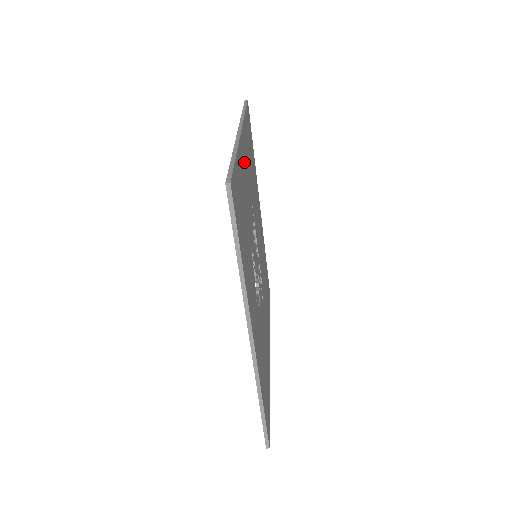
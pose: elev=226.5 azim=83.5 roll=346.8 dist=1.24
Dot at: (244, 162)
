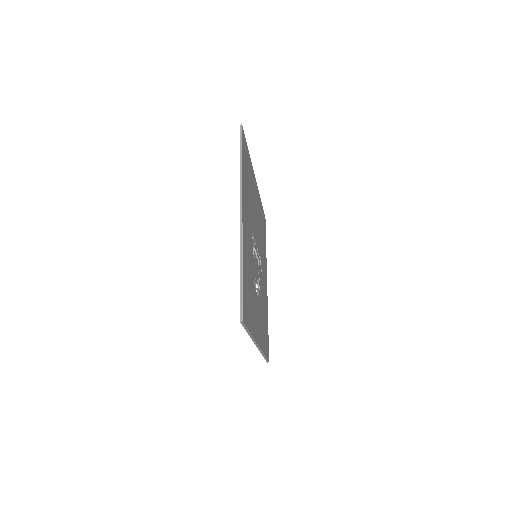
Dot at: (246, 233)
